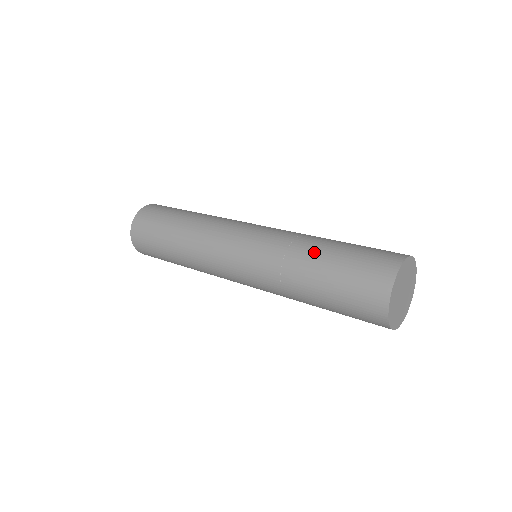
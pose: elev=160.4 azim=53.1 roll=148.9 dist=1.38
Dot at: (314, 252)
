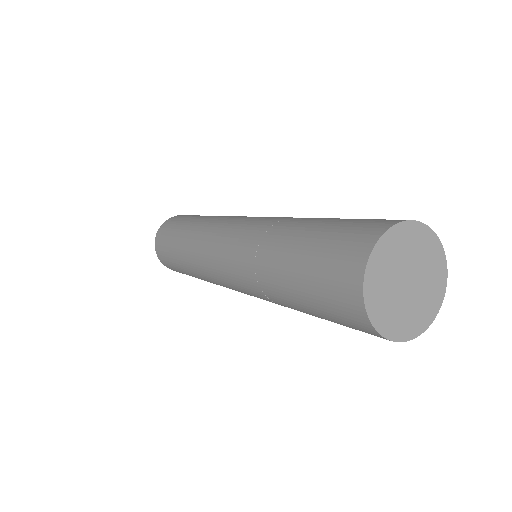
Dot at: (288, 234)
